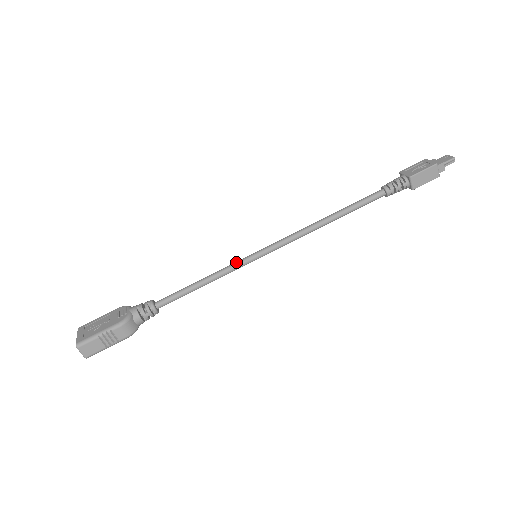
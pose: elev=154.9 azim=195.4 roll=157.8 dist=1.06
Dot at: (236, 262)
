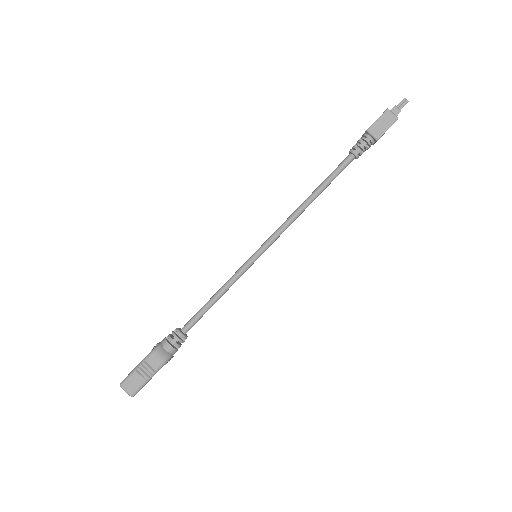
Dot at: (240, 267)
